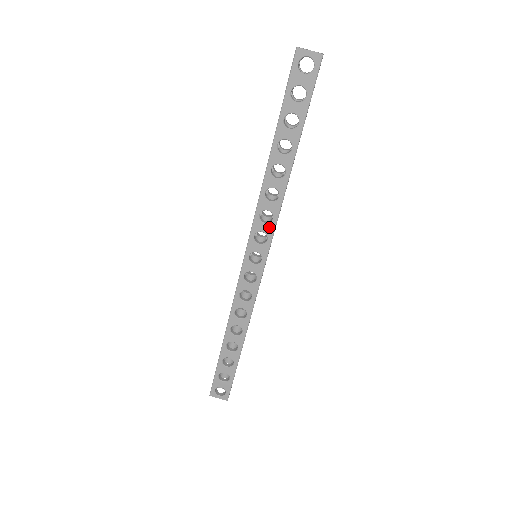
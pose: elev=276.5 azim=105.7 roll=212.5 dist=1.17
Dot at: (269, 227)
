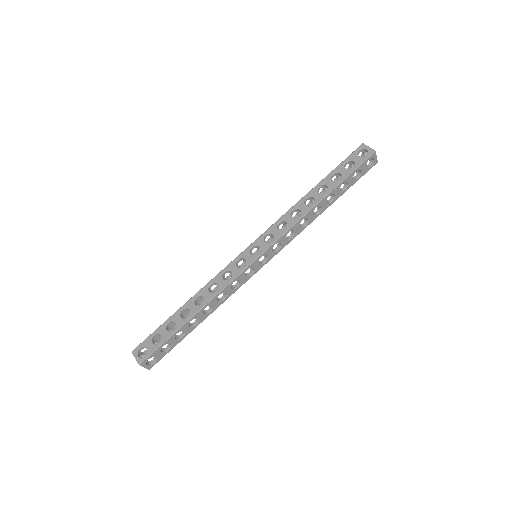
Dot at: (279, 233)
